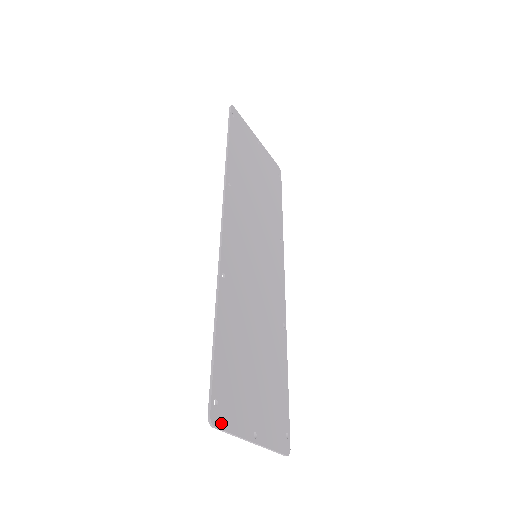
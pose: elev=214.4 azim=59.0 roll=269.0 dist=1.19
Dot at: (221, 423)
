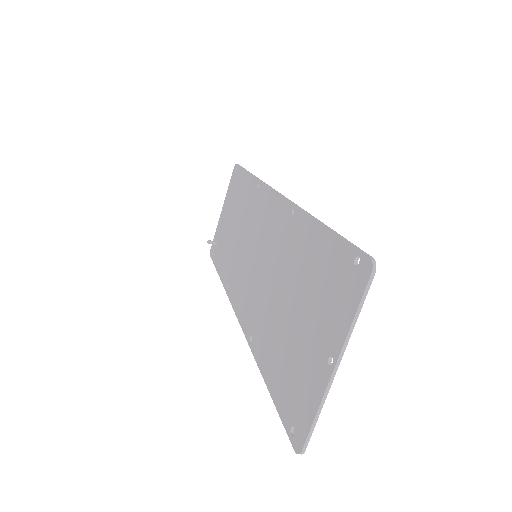
Dot at: (365, 284)
